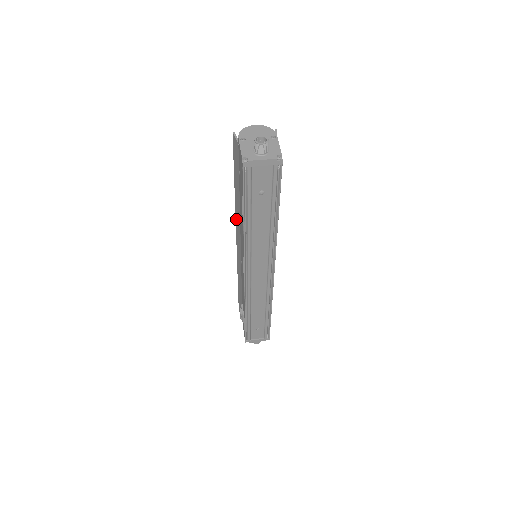
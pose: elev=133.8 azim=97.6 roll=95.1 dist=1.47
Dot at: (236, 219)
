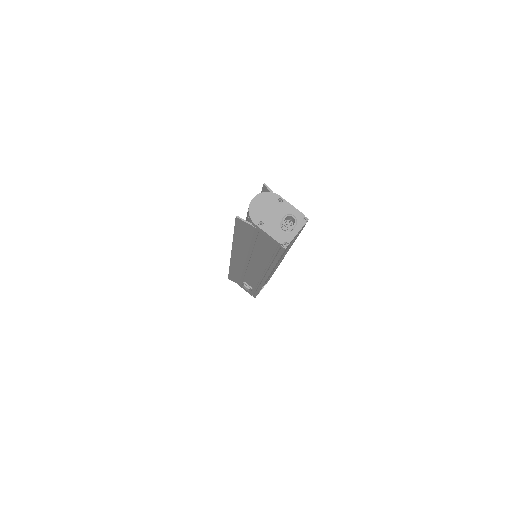
Dot at: (234, 250)
